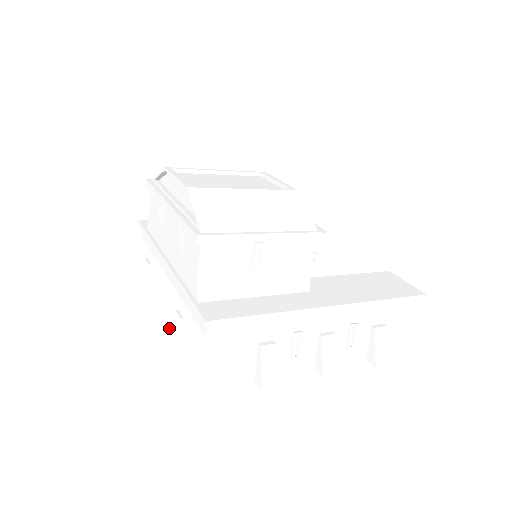
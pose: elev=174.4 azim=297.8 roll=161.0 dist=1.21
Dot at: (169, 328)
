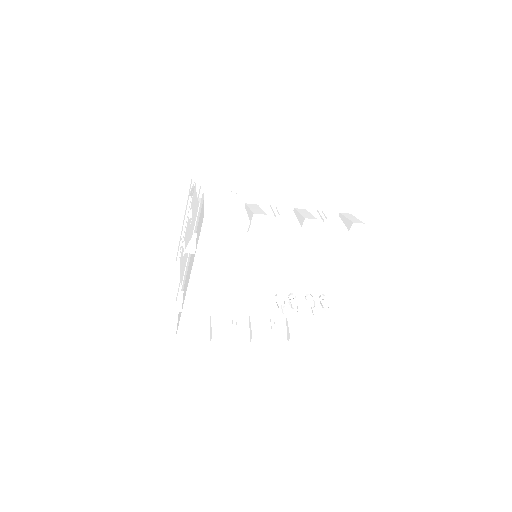
Dot at: occluded
